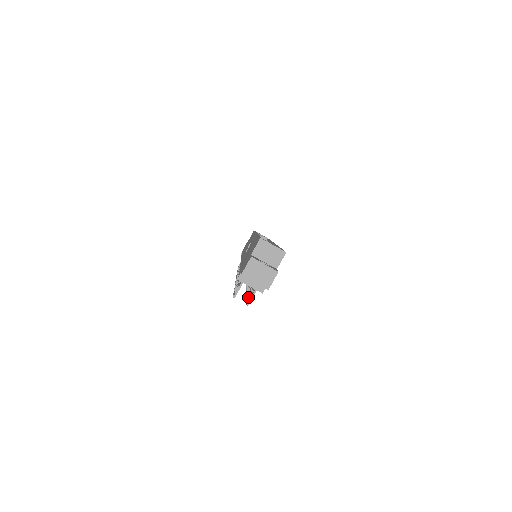
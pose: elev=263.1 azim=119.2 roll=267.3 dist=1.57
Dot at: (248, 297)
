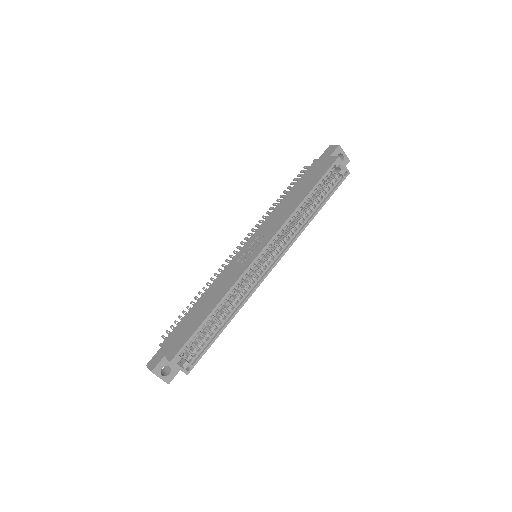
Dot at: occluded
